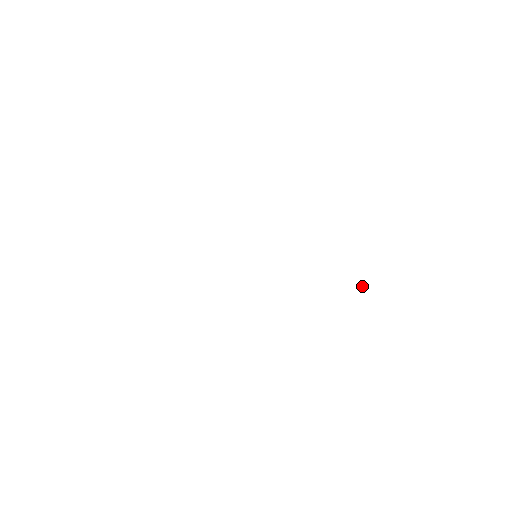
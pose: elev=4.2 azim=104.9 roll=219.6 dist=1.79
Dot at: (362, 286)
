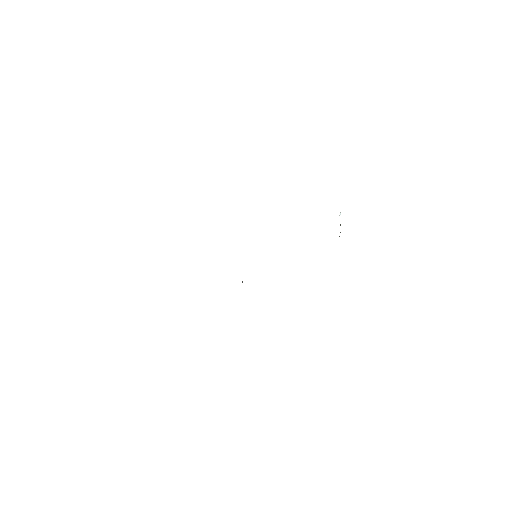
Dot at: occluded
